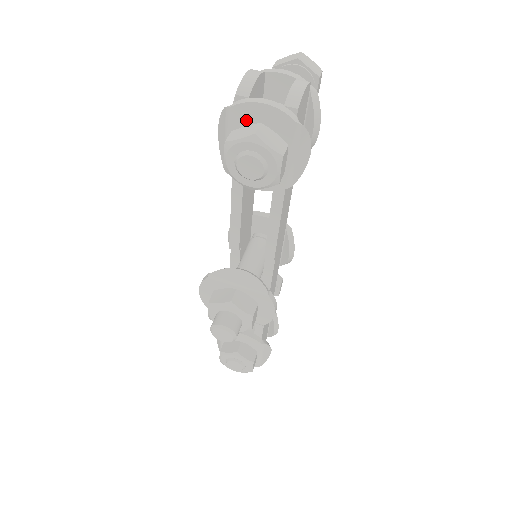
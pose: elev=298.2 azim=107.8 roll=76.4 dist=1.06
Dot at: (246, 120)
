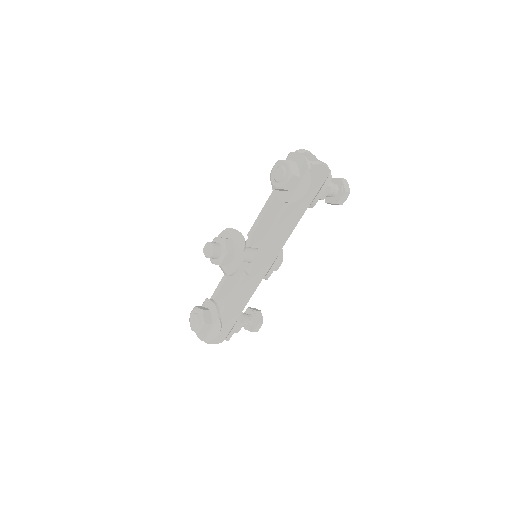
Dot at: (293, 160)
